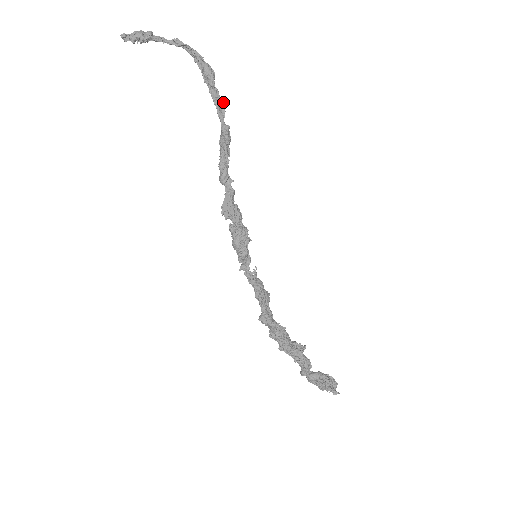
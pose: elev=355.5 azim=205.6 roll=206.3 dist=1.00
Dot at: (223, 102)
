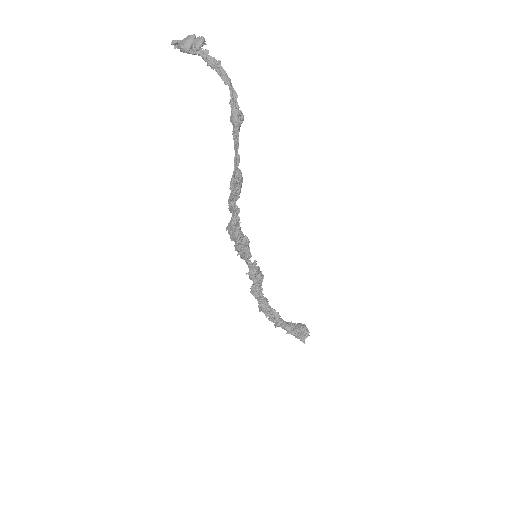
Dot at: (239, 155)
